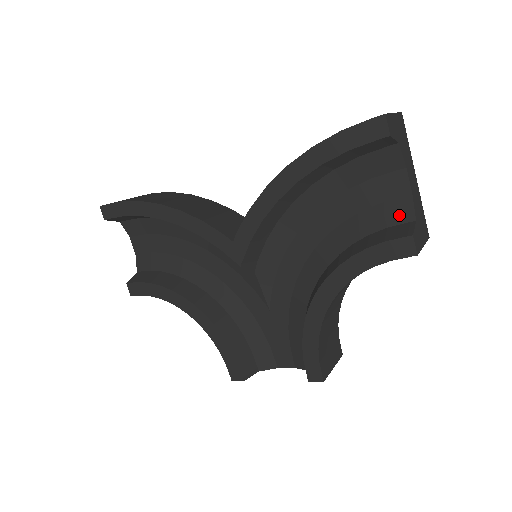
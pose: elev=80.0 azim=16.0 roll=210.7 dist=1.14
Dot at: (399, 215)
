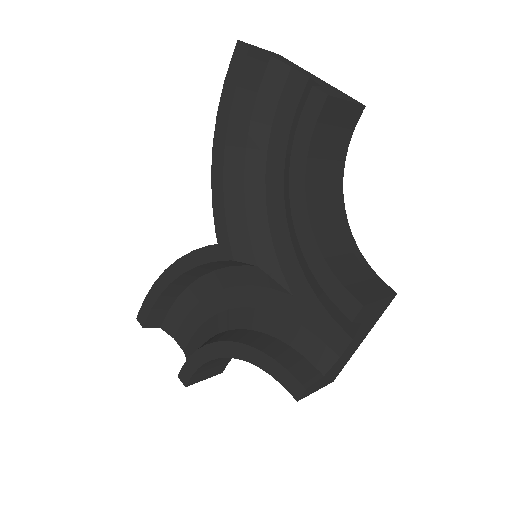
Dot at: occluded
